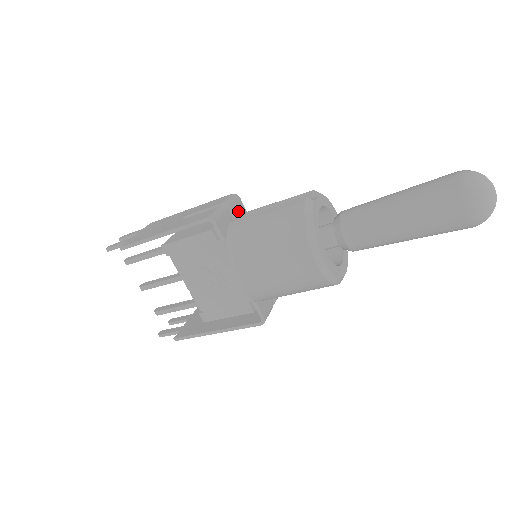
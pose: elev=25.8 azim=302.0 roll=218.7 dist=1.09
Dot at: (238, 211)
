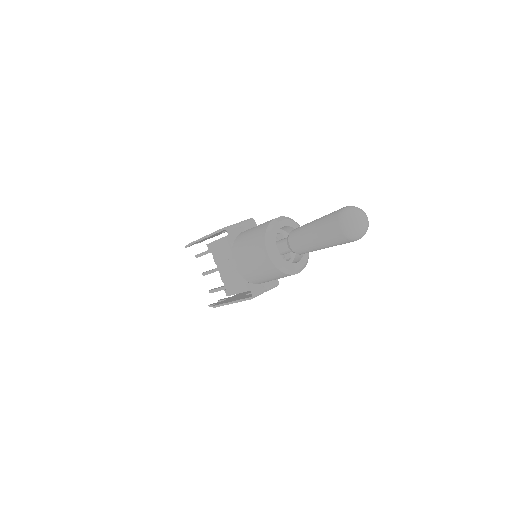
Dot at: (250, 228)
